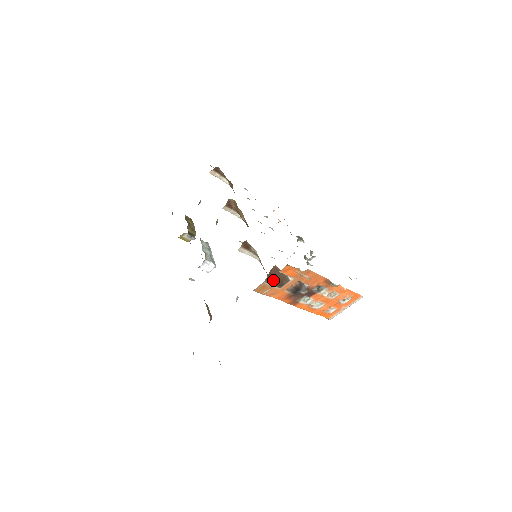
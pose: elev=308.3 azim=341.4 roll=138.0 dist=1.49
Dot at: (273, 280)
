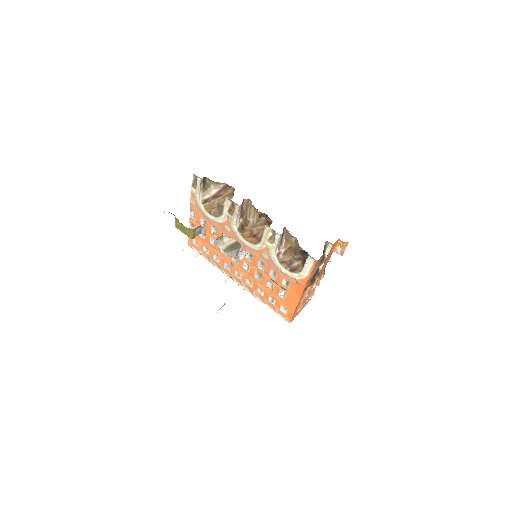
Dot at: occluded
